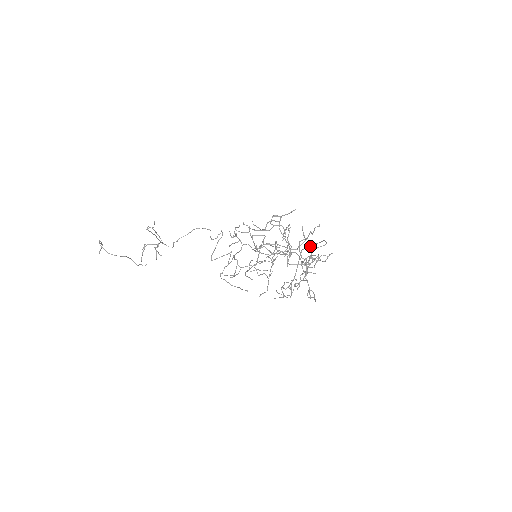
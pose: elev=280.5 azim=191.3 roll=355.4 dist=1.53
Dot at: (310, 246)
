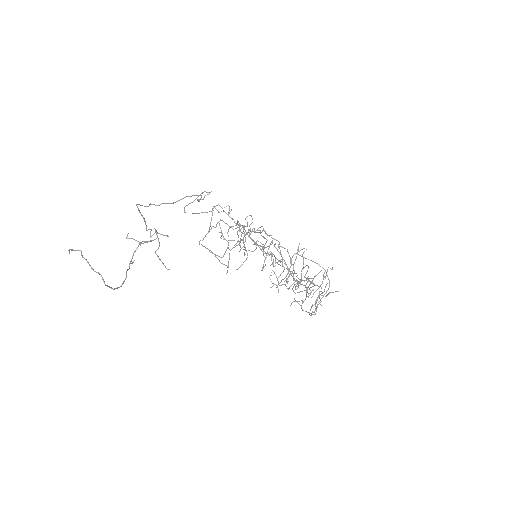
Dot at: occluded
